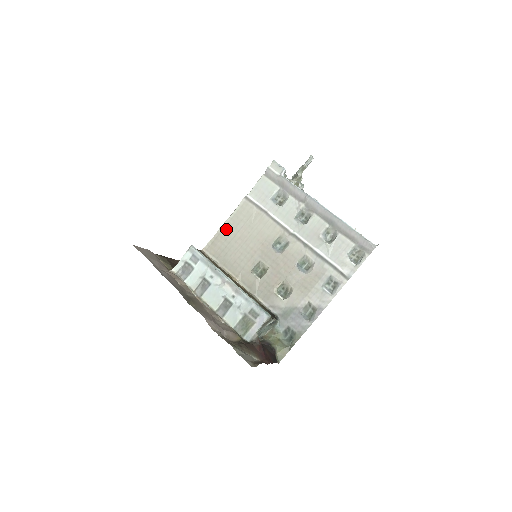
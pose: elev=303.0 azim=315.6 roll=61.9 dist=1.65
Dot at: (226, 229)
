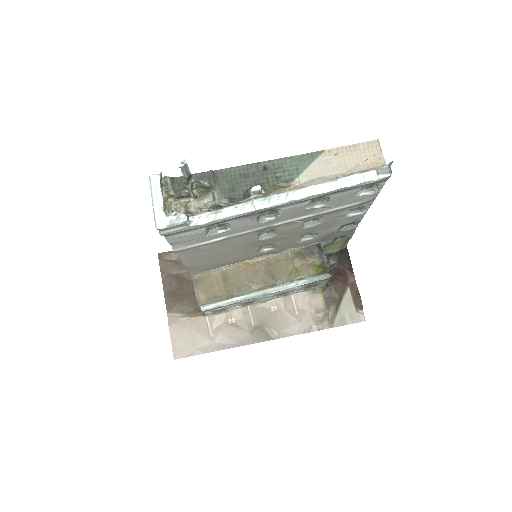
Dot at: (193, 264)
